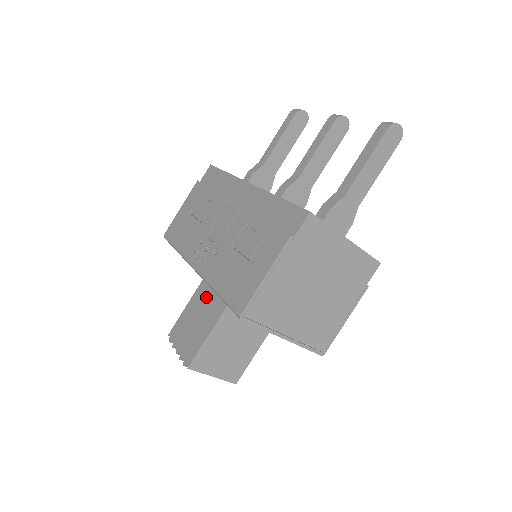
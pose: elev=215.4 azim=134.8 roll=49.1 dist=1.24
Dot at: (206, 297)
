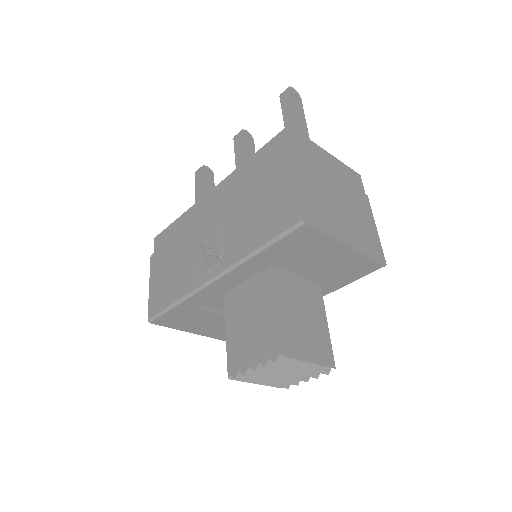
Dot at: (242, 300)
